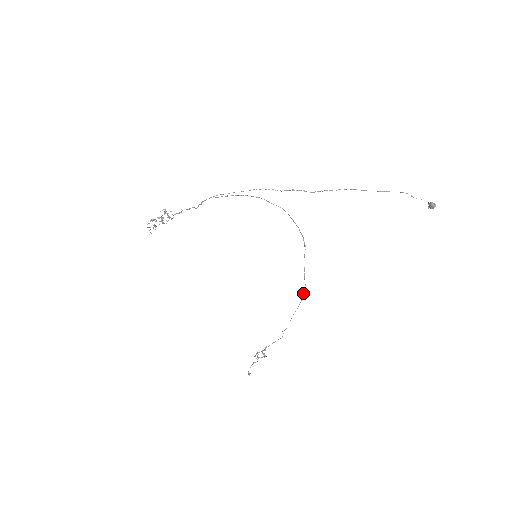
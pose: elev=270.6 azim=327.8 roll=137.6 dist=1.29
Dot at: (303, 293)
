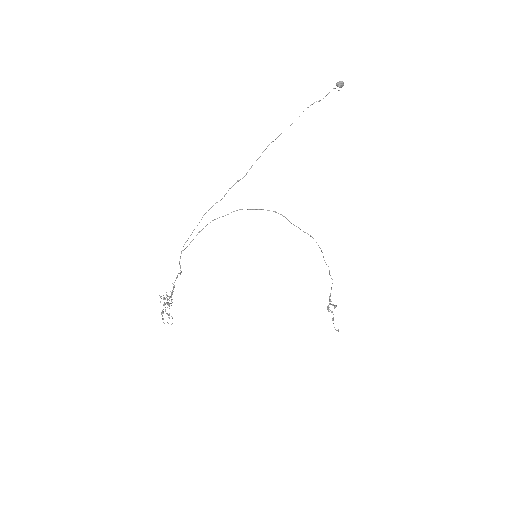
Dot at: occluded
